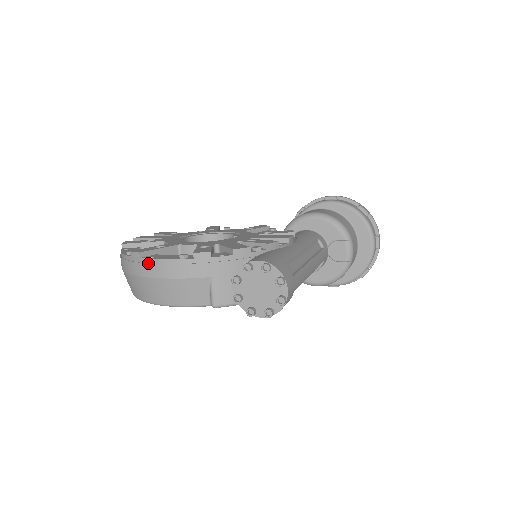
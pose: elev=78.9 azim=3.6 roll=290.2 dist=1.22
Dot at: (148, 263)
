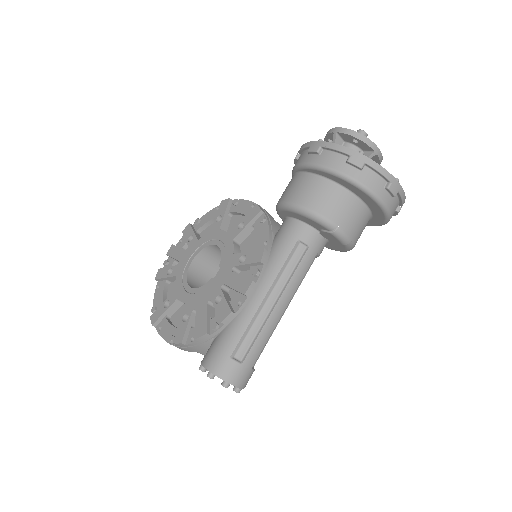
Dot at: (160, 334)
